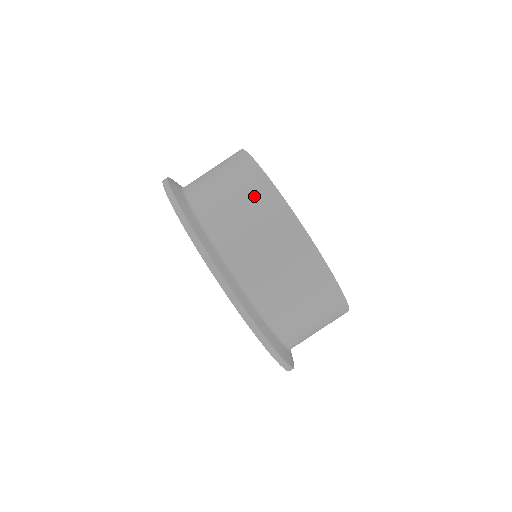
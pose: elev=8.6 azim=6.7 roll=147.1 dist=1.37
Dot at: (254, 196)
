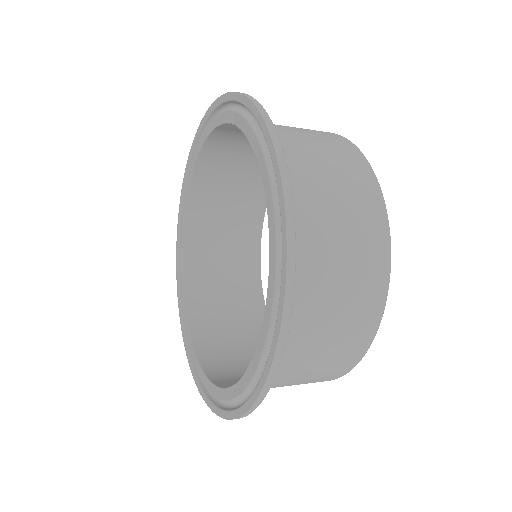
Dot at: (353, 176)
